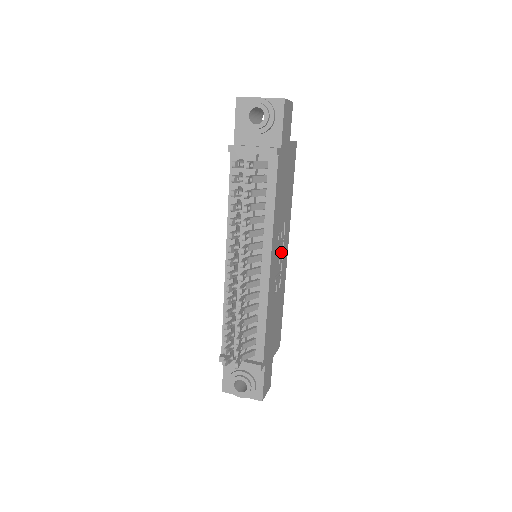
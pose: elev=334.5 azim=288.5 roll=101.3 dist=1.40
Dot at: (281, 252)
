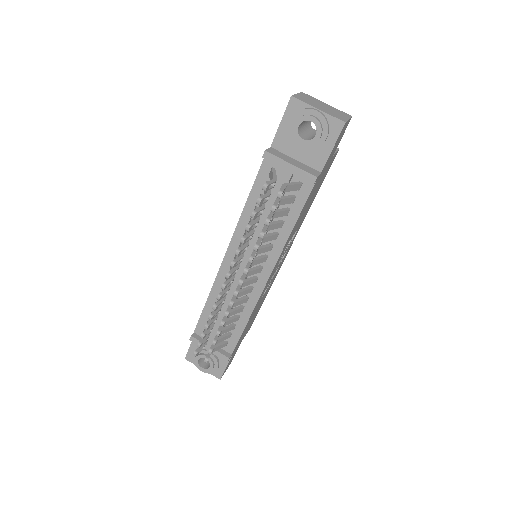
Dot at: occluded
